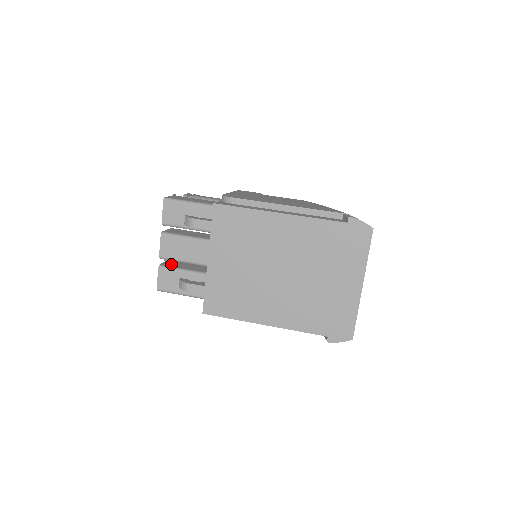
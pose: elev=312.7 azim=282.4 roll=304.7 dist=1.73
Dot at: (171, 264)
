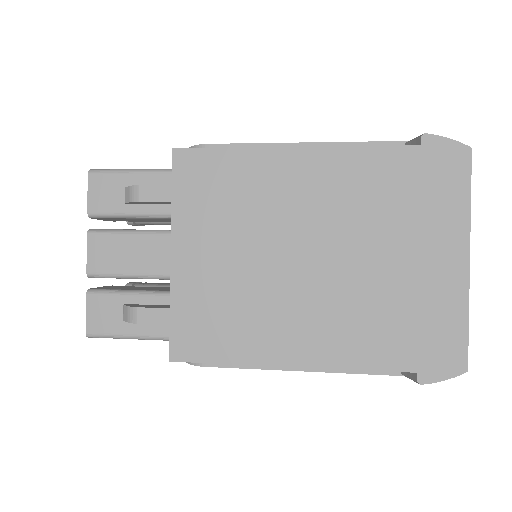
Dot at: (110, 287)
